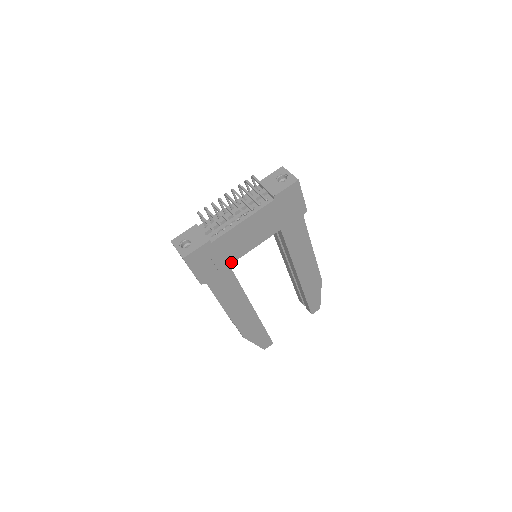
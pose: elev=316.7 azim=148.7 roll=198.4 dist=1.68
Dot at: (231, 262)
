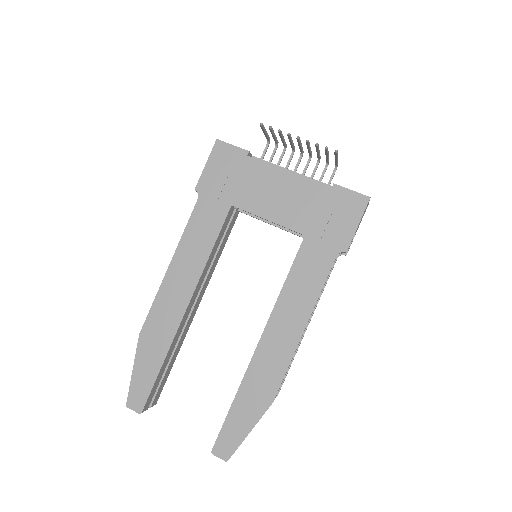
Dot at: (236, 204)
